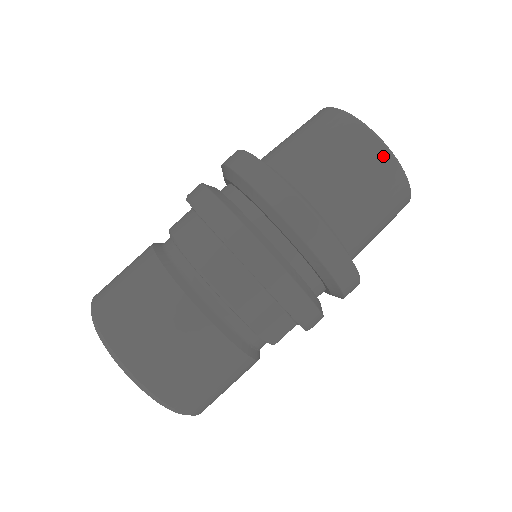
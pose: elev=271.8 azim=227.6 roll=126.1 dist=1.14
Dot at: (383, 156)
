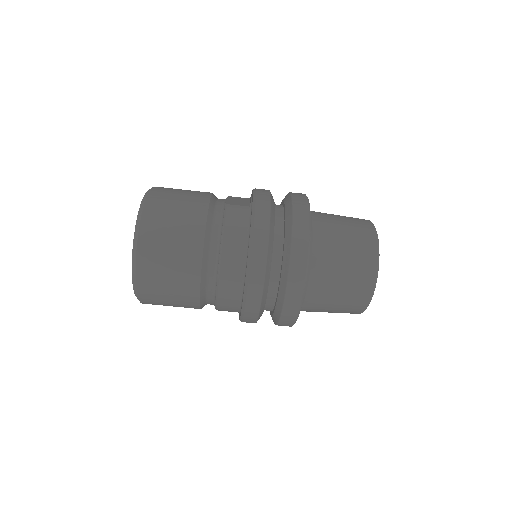
Dot at: (359, 311)
